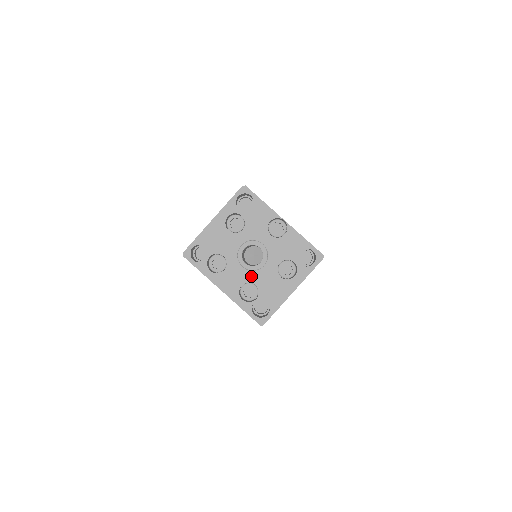
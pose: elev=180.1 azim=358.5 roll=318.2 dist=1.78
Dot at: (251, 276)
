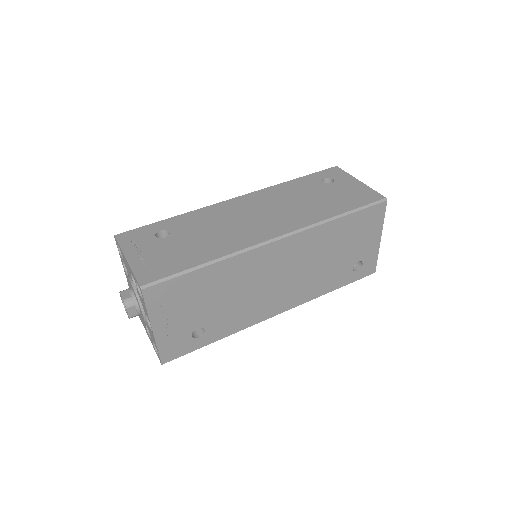
Dot at: occluded
